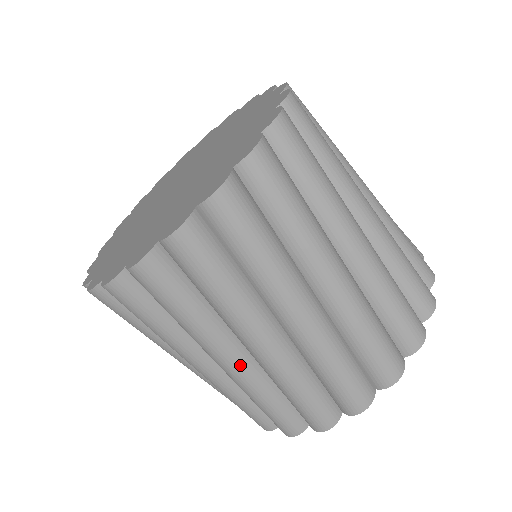
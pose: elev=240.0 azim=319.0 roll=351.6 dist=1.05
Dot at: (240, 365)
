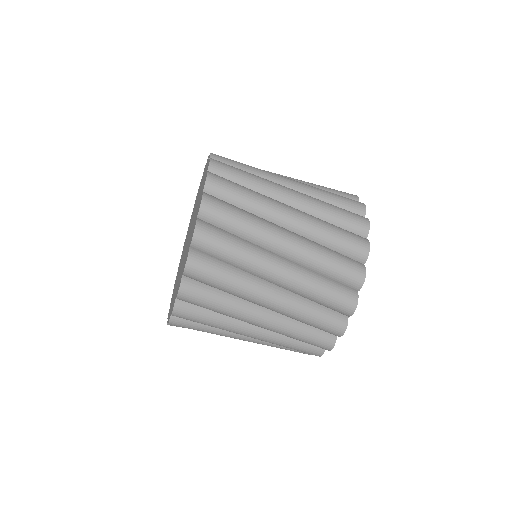
Dot at: (286, 267)
